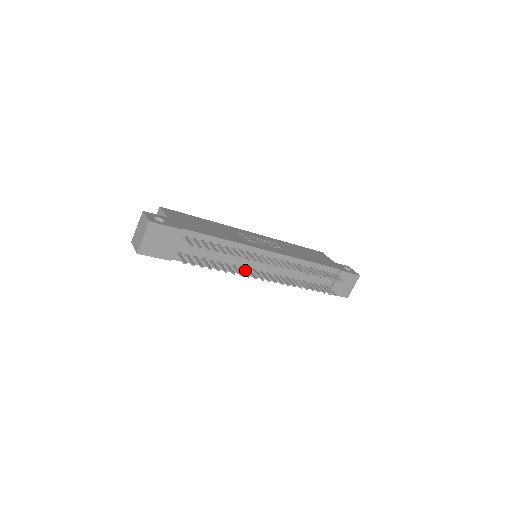
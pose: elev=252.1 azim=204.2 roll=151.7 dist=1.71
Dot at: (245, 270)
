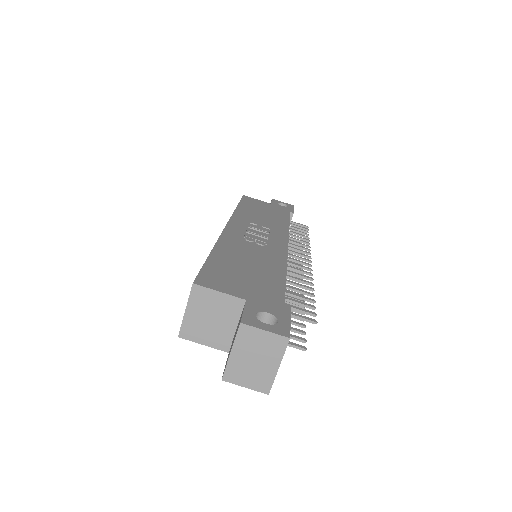
Dot at: occluded
